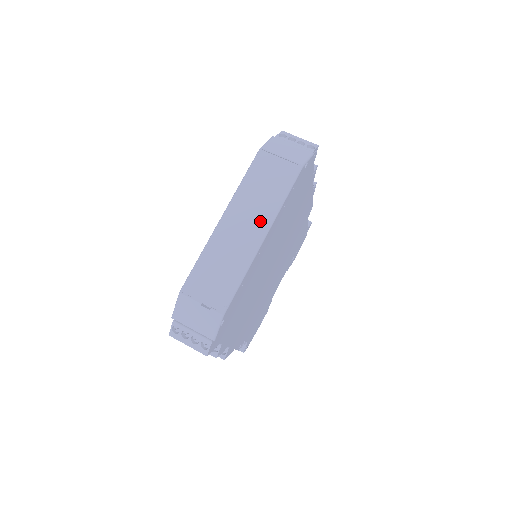
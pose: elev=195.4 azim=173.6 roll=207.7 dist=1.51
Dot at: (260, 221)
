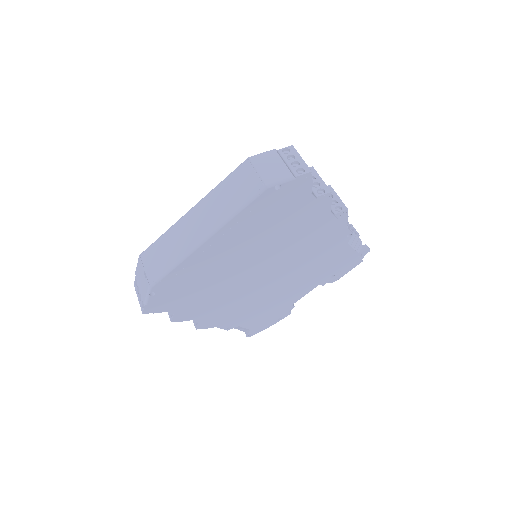
Dot at: (210, 224)
